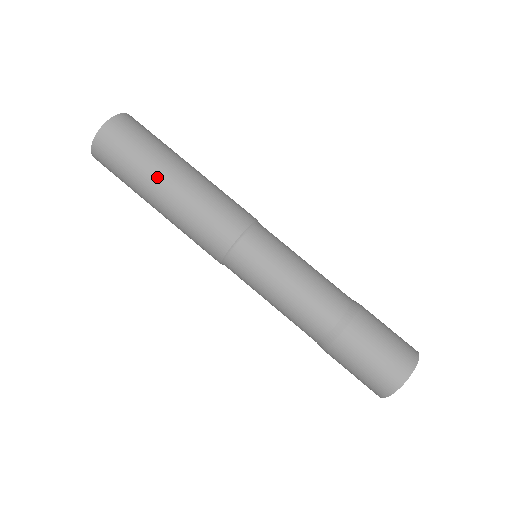
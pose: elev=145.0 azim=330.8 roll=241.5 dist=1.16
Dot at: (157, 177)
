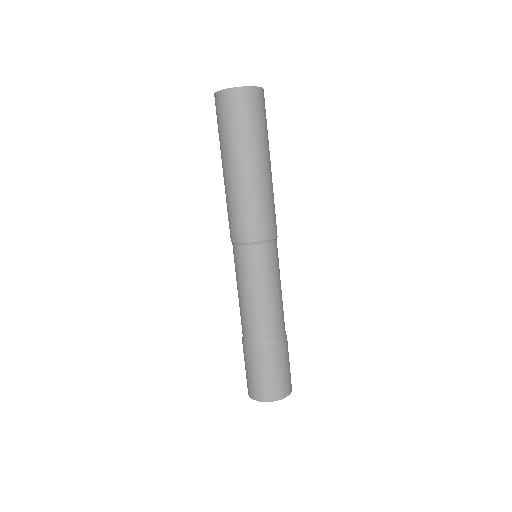
Dot at: (259, 155)
